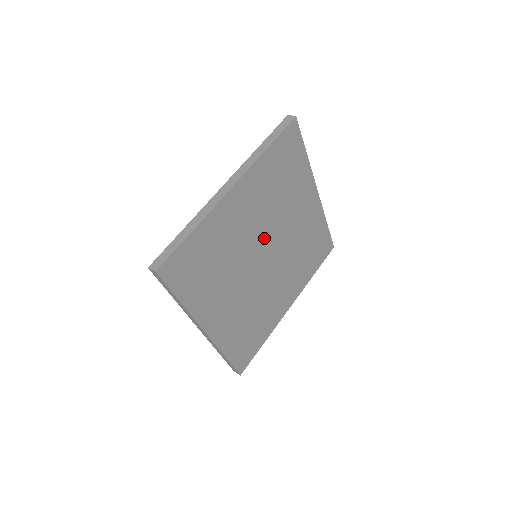
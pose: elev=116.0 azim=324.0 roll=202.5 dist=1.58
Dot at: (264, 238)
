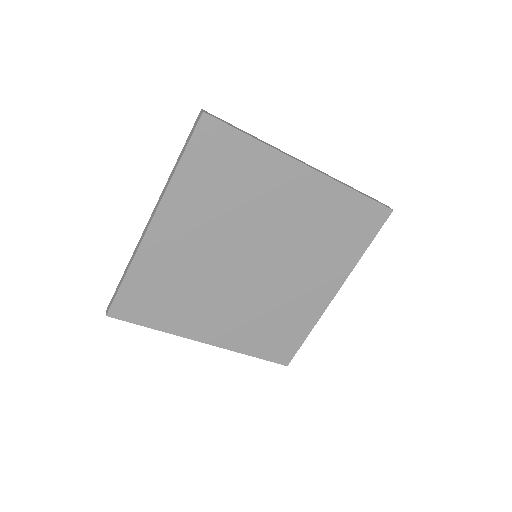
Dot at: (237, 247)
